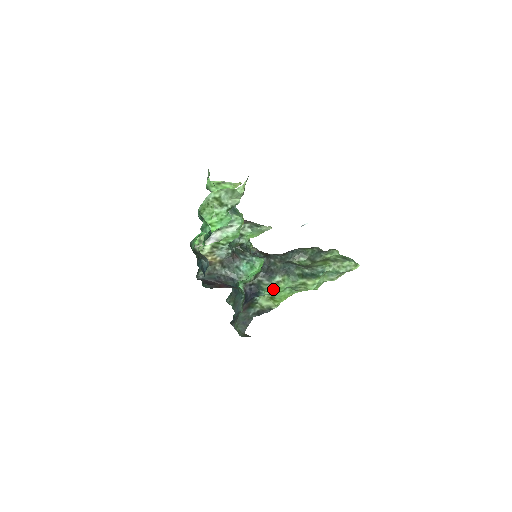
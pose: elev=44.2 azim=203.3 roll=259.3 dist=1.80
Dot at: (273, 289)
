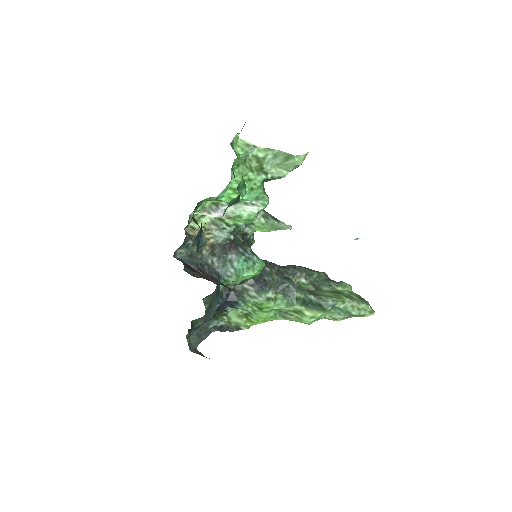
Dot at: (255, 305)
